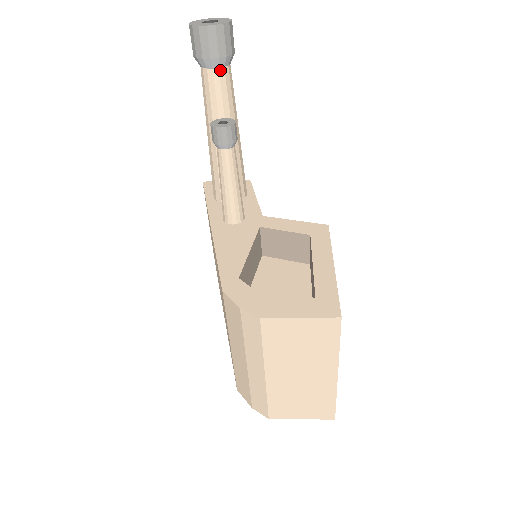
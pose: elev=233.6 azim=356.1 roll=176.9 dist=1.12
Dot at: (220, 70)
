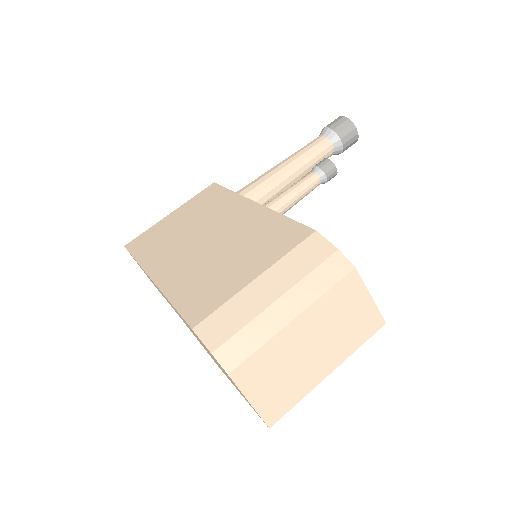
Dot at: (333, 149)
